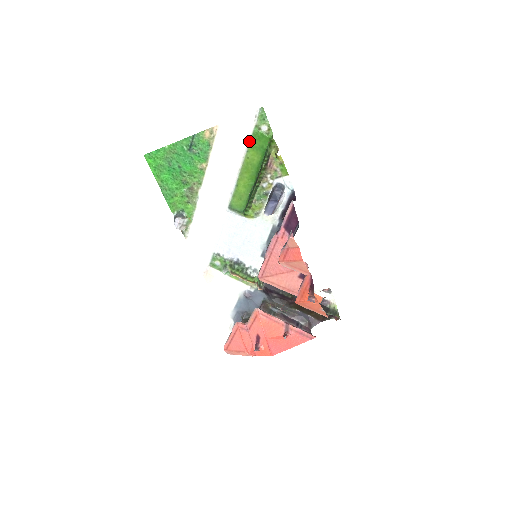
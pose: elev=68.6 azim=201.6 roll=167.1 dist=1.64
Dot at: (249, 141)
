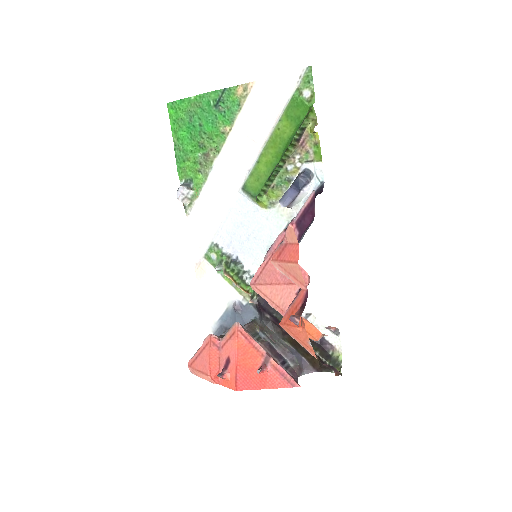
Dot at: (285, 107)
